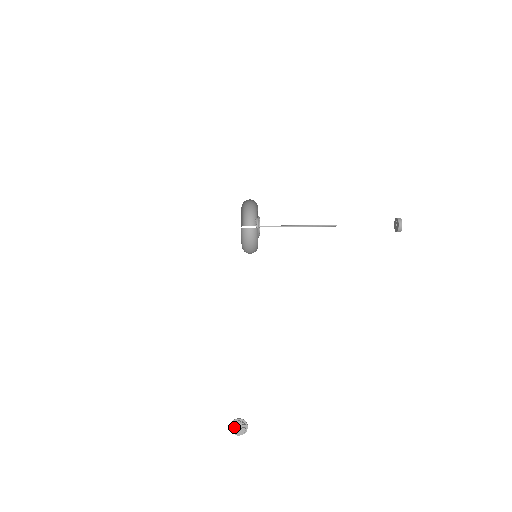
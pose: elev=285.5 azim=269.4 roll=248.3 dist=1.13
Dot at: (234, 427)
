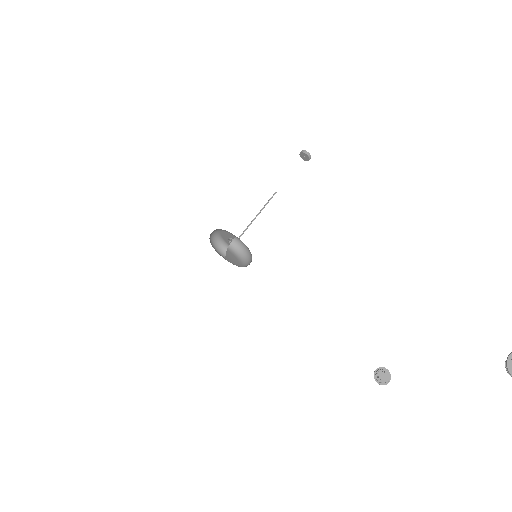
Dot at: (380, 379)
